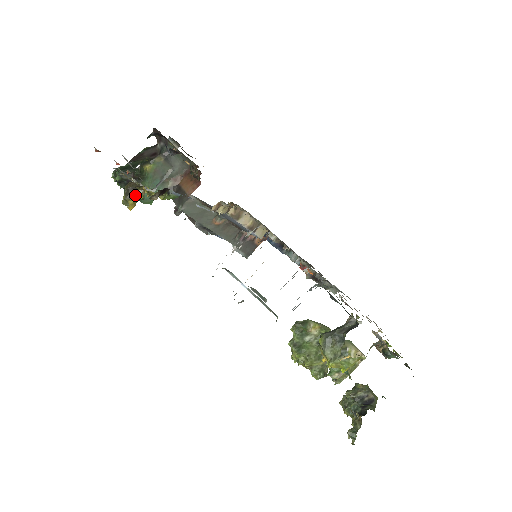
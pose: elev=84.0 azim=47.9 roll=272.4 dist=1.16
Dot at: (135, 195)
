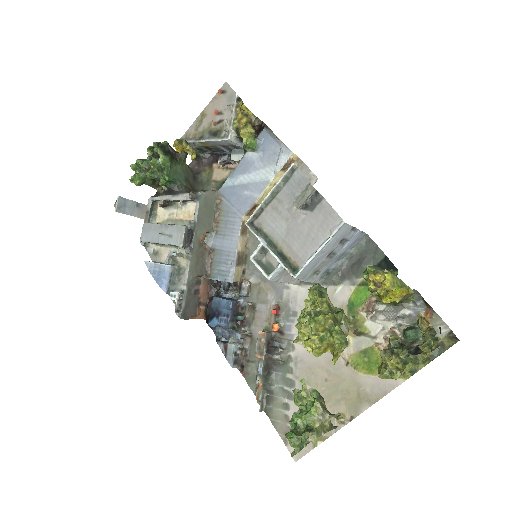
Dot at: (189, 146)
